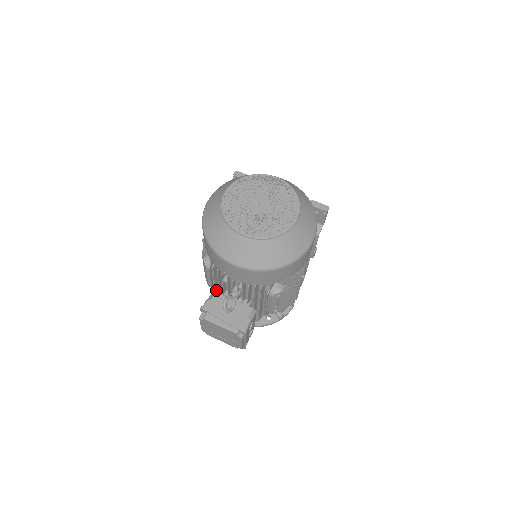
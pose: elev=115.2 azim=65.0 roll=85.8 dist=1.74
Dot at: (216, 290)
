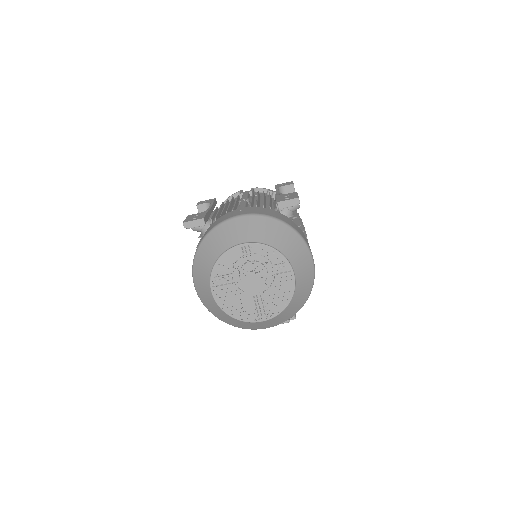
Dot at: occluded
